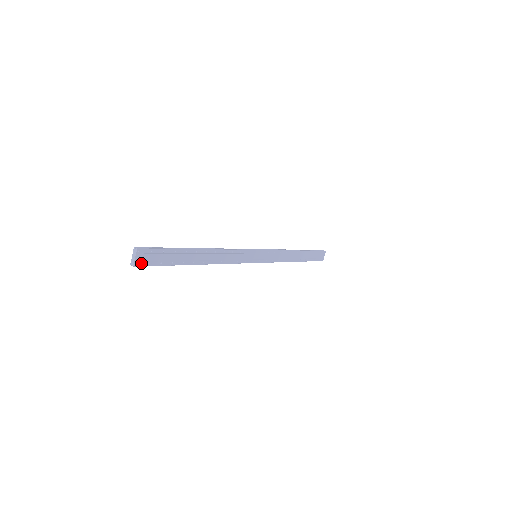
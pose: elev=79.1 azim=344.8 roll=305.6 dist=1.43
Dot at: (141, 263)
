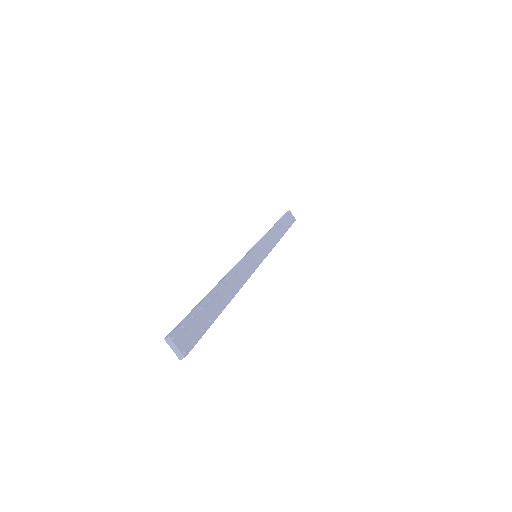
Dot at: (187, 347)
